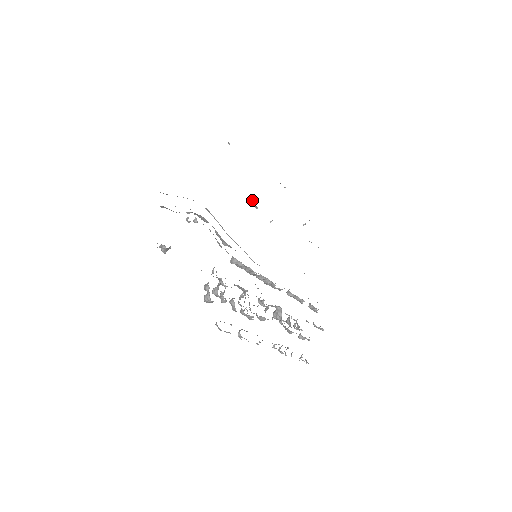
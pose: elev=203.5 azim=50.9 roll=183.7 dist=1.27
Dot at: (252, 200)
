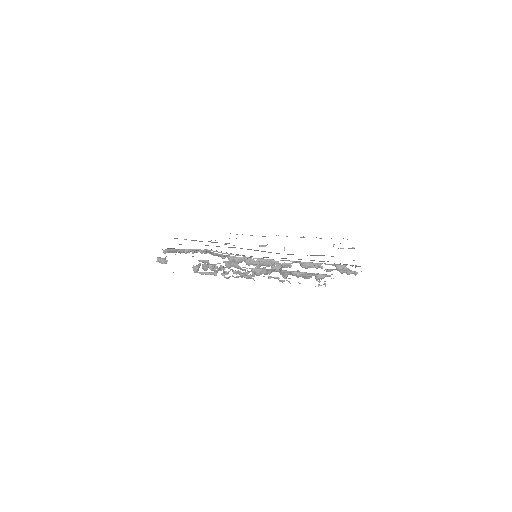
Dot at: occluded
